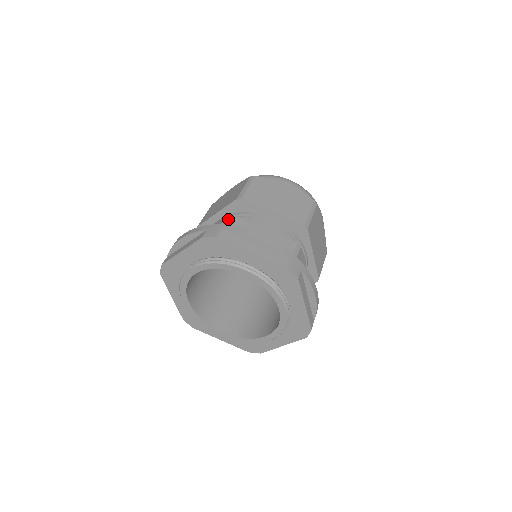
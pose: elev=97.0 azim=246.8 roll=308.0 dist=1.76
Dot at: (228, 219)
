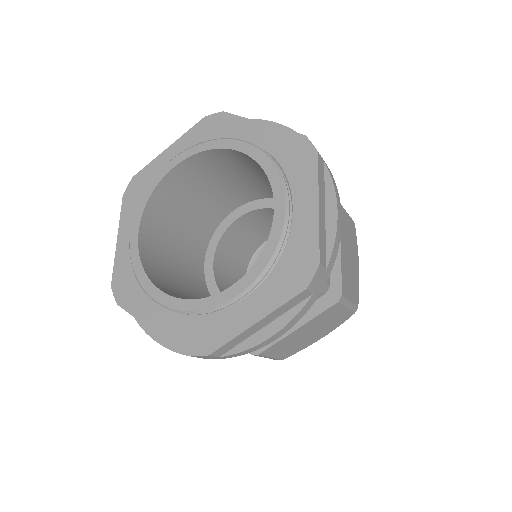
Dot at: occluded
